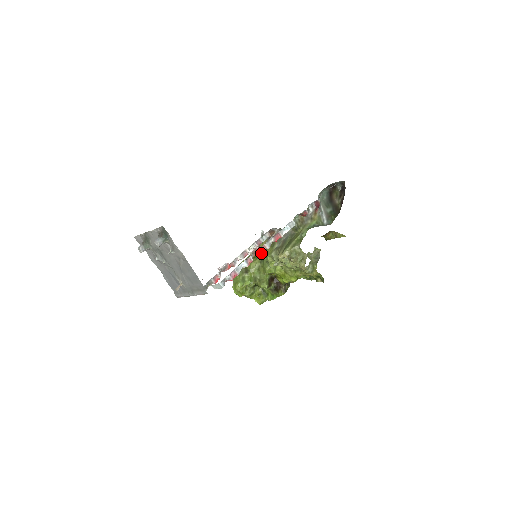
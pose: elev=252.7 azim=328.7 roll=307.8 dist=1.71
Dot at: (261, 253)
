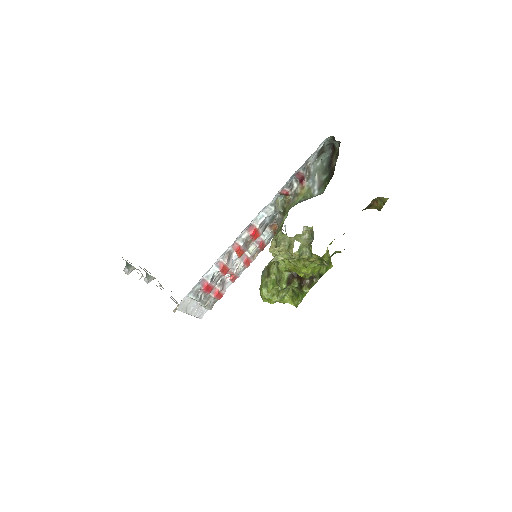
Dot at: occluded
